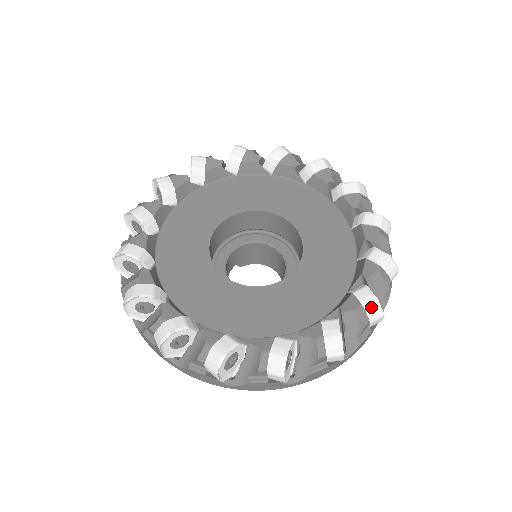
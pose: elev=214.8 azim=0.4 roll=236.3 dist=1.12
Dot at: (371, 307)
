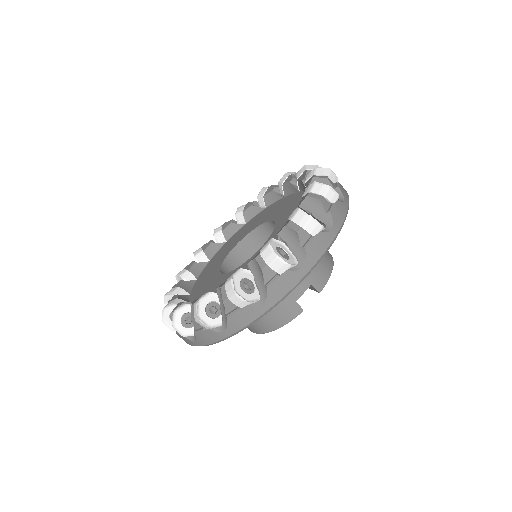
Dot at: (265, 252)
